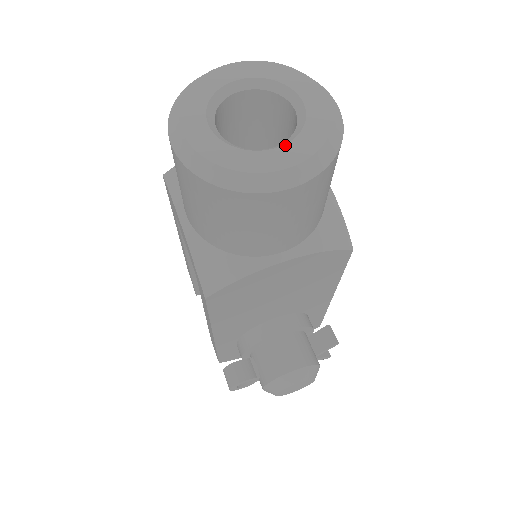
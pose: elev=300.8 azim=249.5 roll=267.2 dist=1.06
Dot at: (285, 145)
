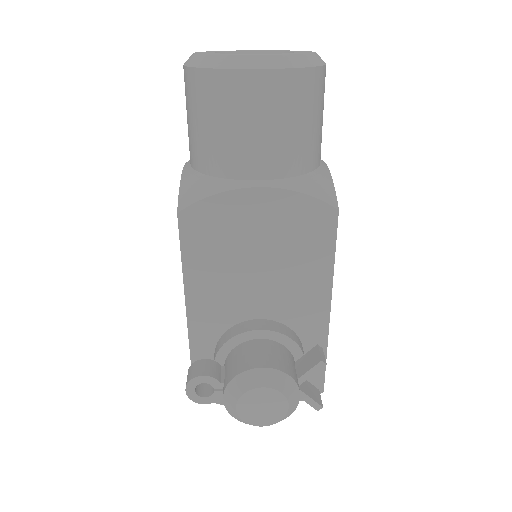
Dot at: (266, 54)
